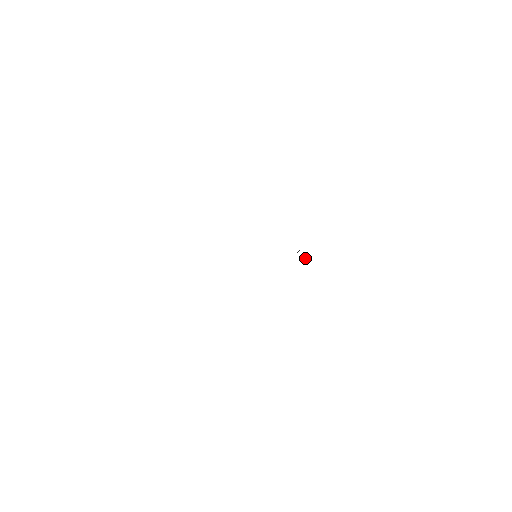
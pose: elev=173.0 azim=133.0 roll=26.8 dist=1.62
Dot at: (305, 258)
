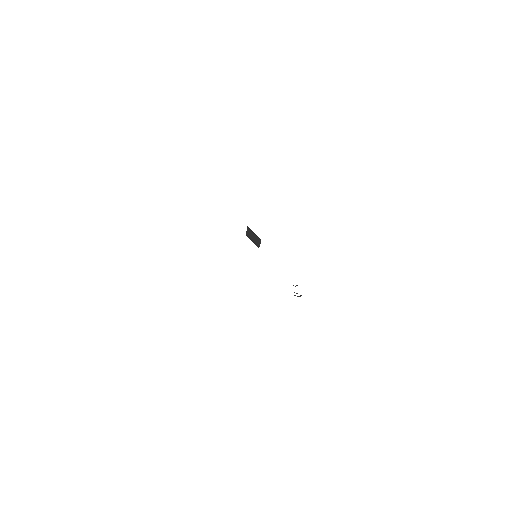
Dot at: (295, 295)
